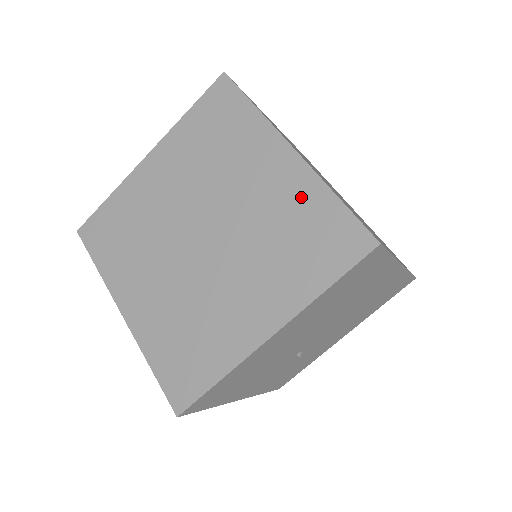
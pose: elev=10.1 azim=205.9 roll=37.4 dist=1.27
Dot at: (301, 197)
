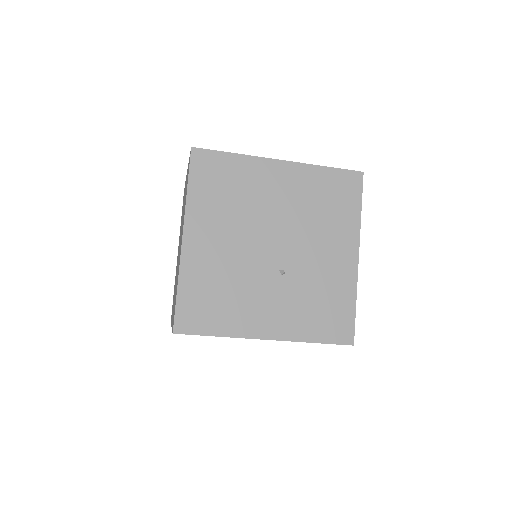
Dot at: occluded
